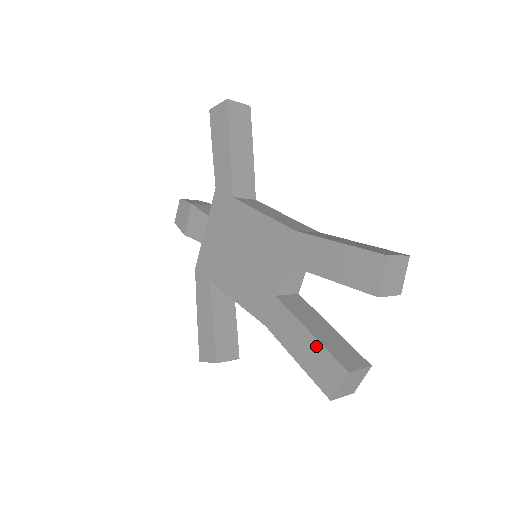
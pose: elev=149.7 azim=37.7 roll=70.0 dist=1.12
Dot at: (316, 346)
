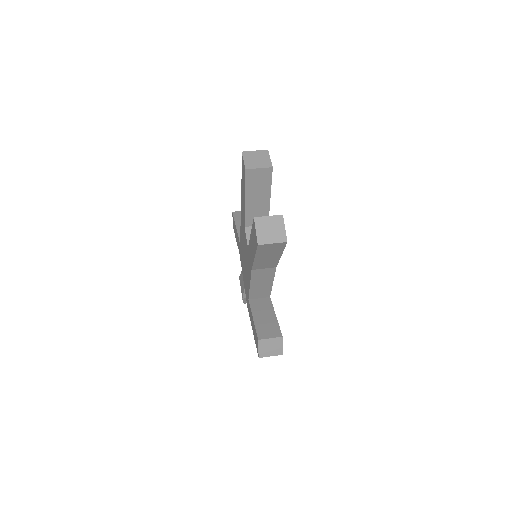
Dot at: (252, 234)
